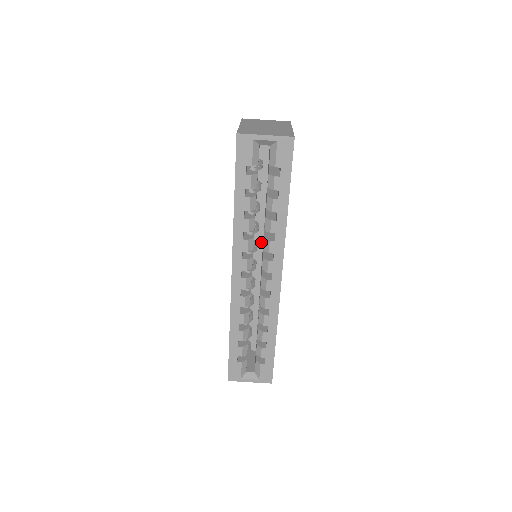
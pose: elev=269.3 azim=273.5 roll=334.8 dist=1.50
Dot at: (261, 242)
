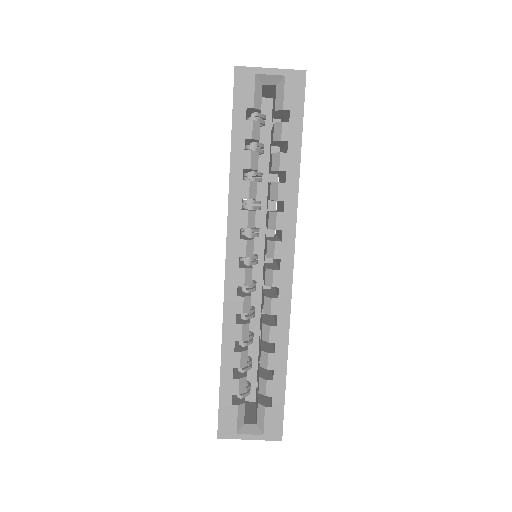
Dot at: (262, 236)
